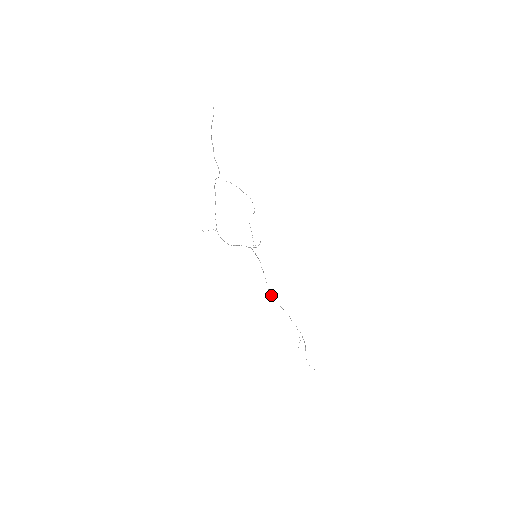
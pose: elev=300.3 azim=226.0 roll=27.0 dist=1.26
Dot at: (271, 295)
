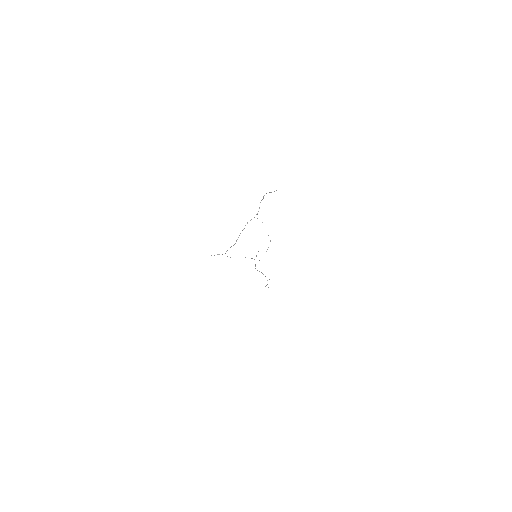
Dot at: occluded
